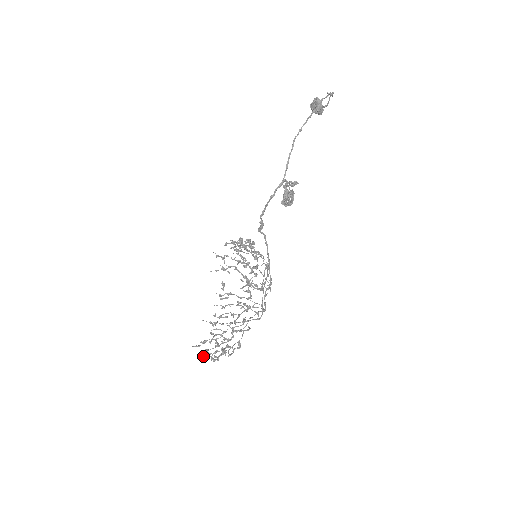
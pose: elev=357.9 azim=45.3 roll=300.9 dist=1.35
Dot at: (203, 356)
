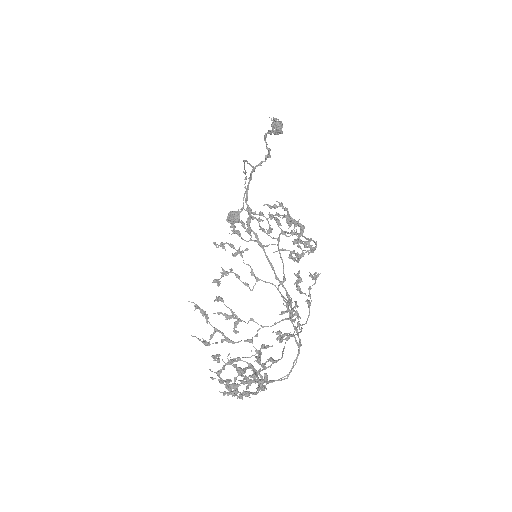
Dot at: (259, 357)
